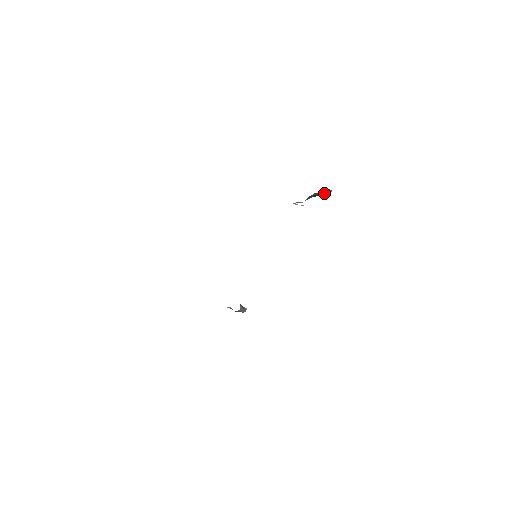
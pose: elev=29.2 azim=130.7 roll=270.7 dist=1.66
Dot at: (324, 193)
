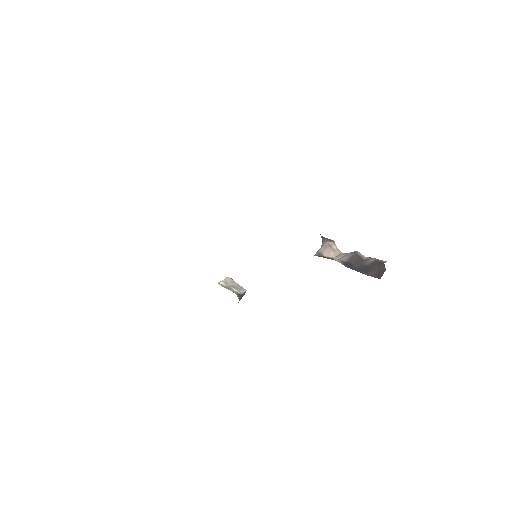
Dot at: (372, 263)
